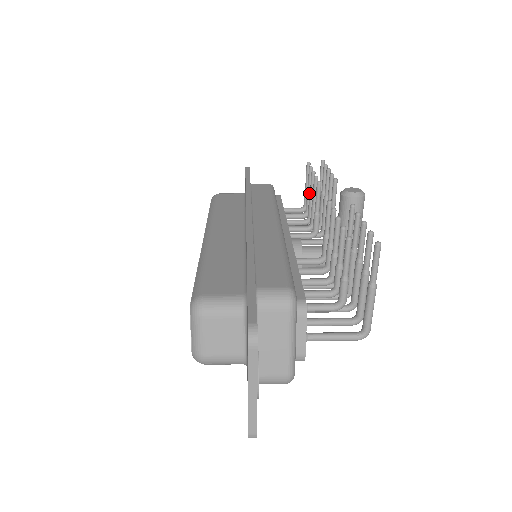
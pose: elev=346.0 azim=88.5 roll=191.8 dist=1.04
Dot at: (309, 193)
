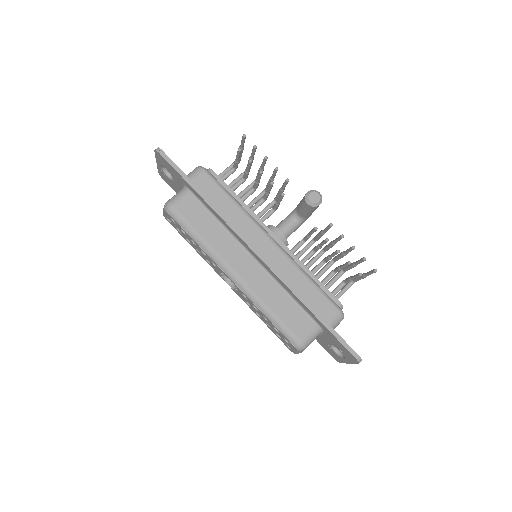
Dot at: (248, 172)
